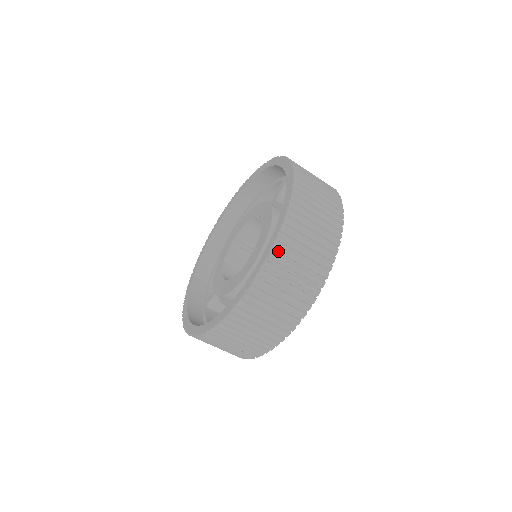
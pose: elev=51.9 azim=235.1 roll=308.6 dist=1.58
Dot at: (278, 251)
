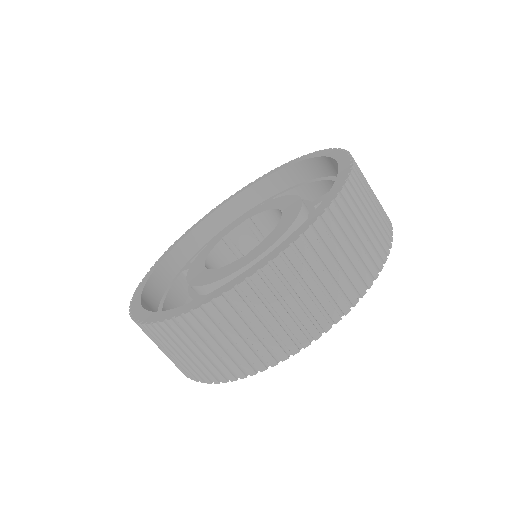
Dot at: (244, 292)
